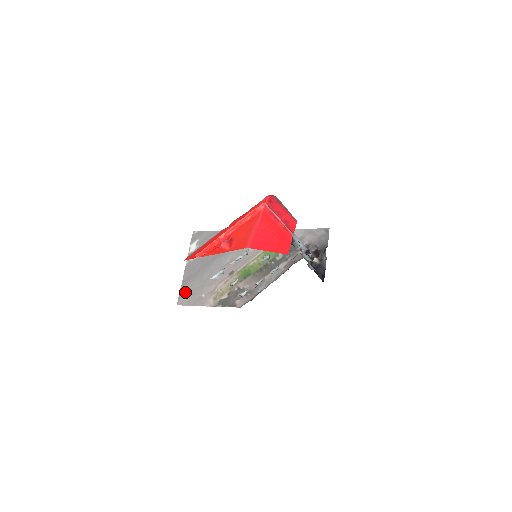
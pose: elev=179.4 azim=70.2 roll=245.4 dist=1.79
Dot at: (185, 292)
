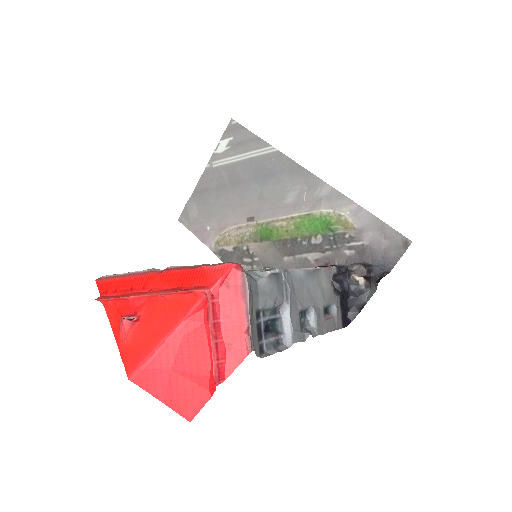
Dot at: (191, 209)
